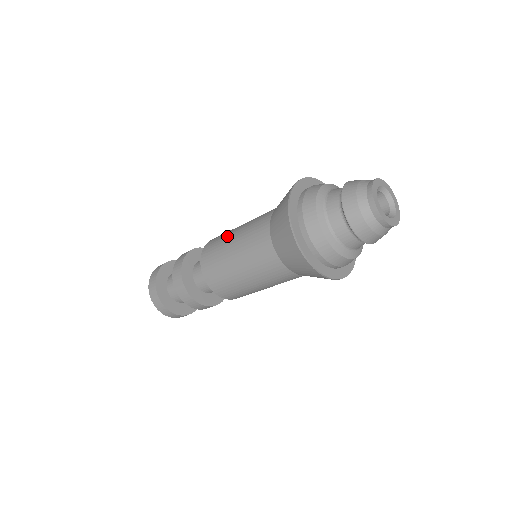
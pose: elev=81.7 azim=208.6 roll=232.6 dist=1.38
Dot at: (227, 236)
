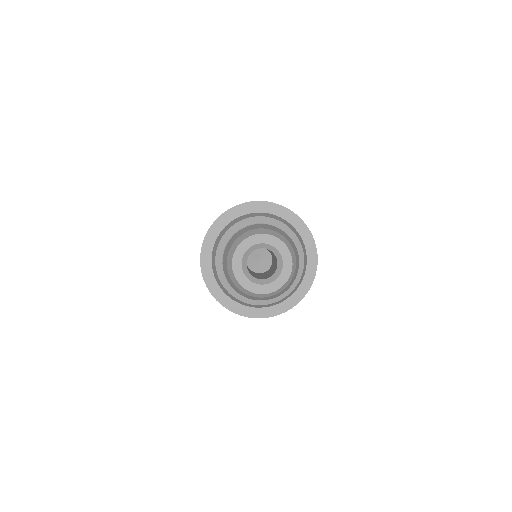
Dot at: occluded
